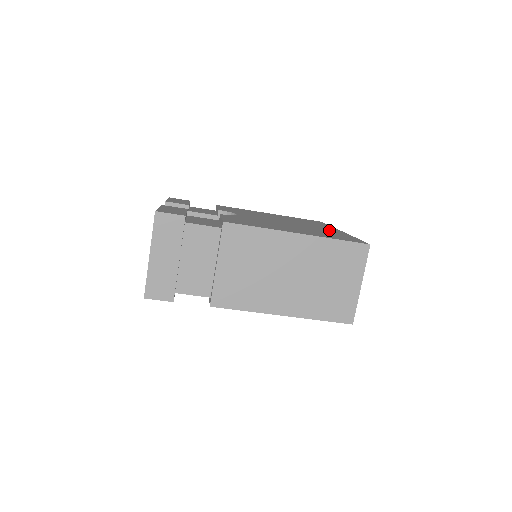
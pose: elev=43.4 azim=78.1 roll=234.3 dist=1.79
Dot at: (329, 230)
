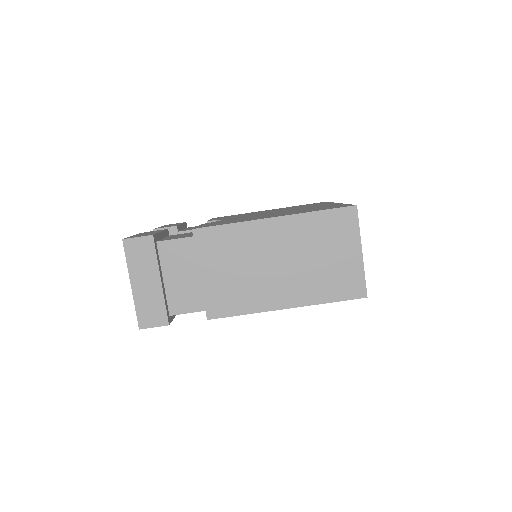
Dot at: occluded
